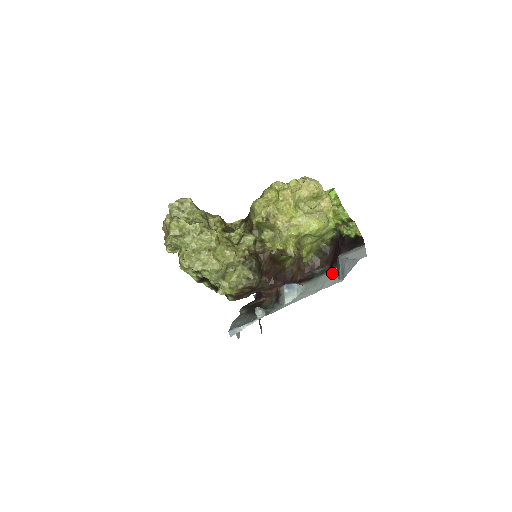
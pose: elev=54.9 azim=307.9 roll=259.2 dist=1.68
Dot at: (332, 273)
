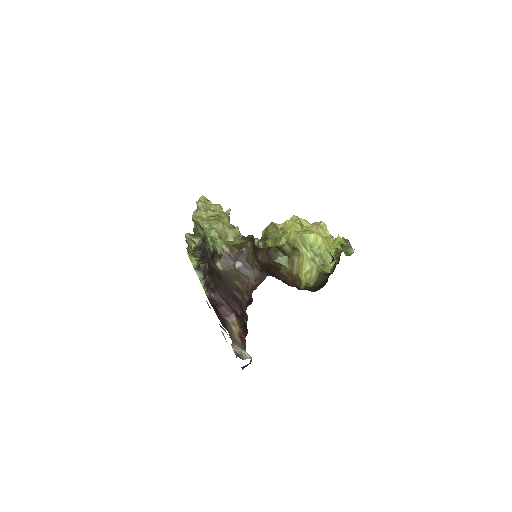
Dot at: occluded
